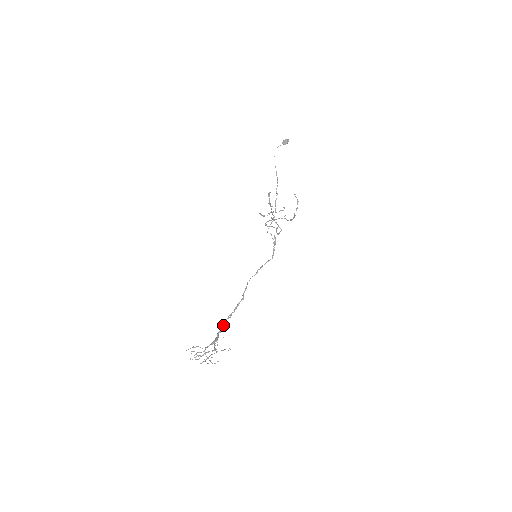
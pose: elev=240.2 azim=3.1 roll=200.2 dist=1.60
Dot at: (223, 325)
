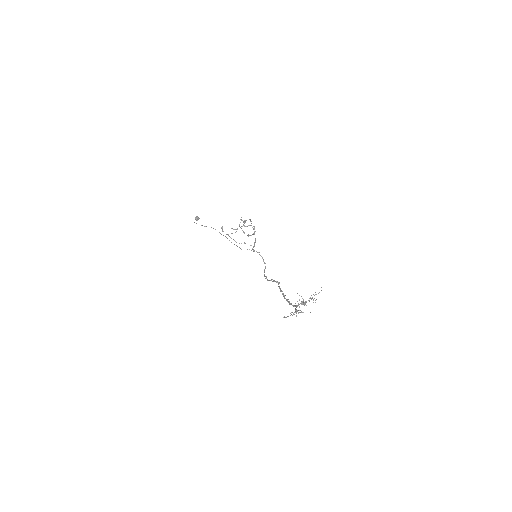
Dot at: (287, 300)
